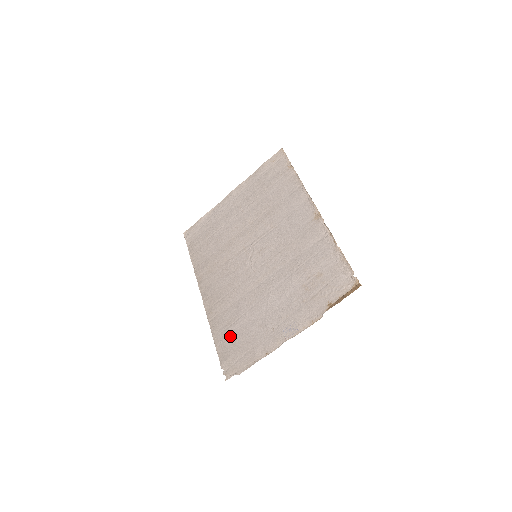
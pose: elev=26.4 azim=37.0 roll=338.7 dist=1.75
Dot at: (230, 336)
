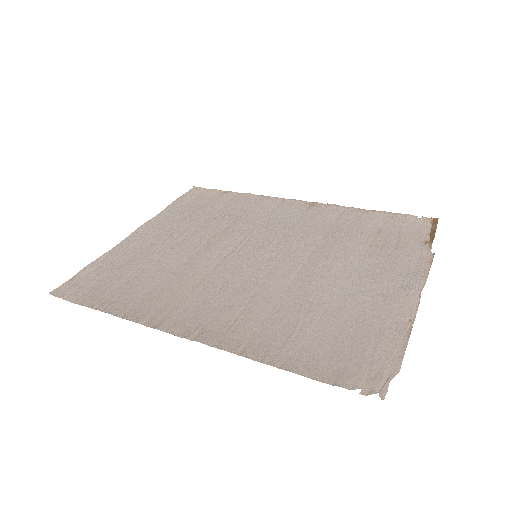
Dot at: (313, 343)
